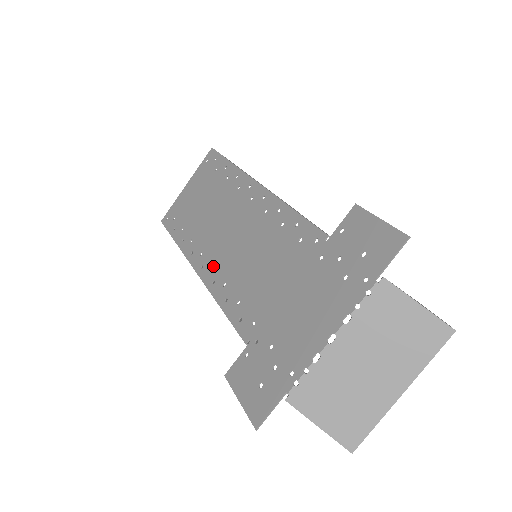
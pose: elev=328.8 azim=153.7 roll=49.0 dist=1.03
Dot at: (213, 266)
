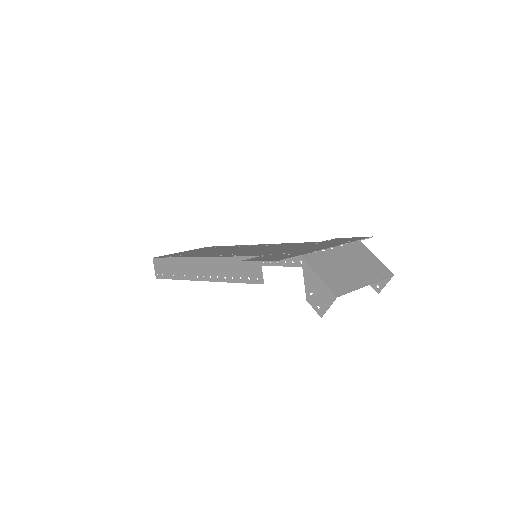
Dot at: (219, 254)
